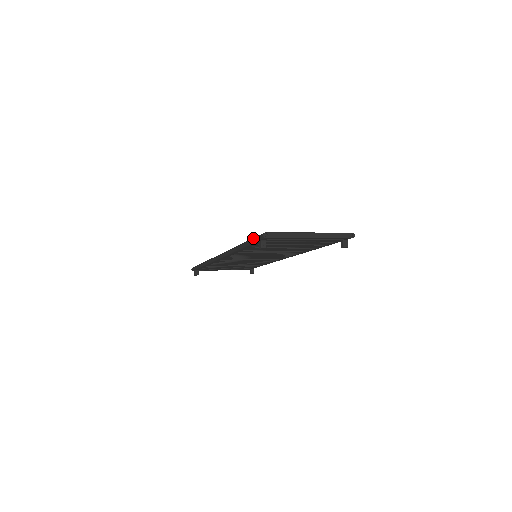
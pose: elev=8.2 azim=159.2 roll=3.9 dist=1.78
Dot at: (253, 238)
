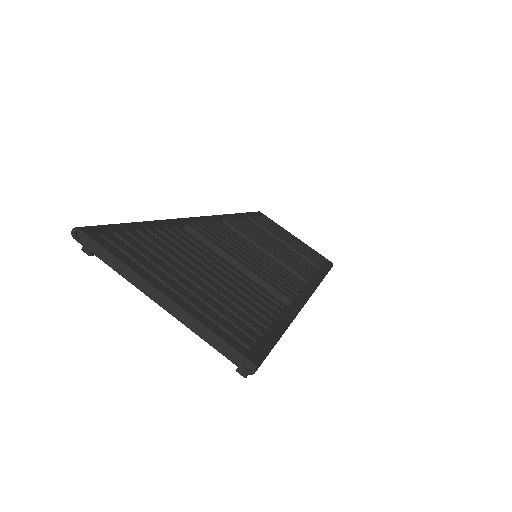
Dot at: occluded
